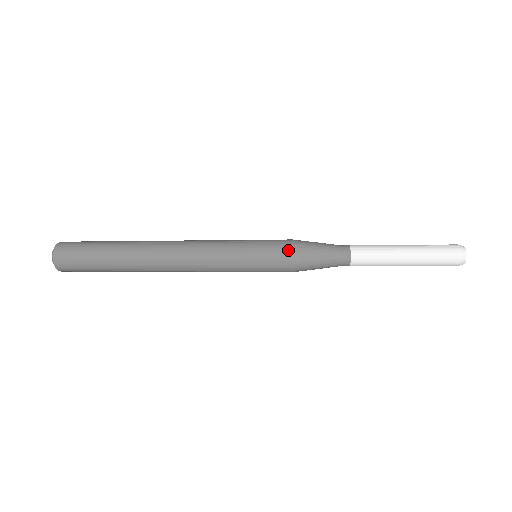
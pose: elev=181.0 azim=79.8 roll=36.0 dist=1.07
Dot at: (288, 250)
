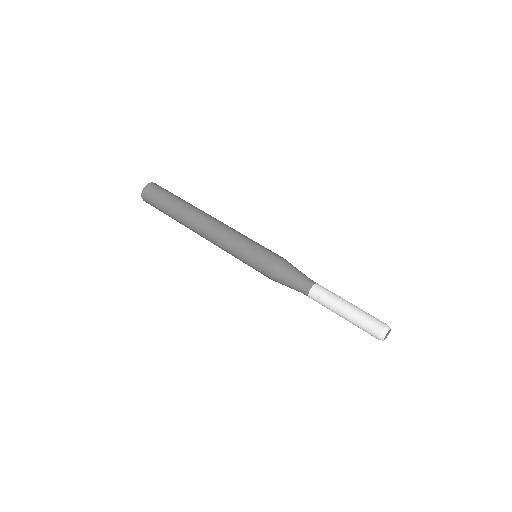
Dot at: (268, 273)
